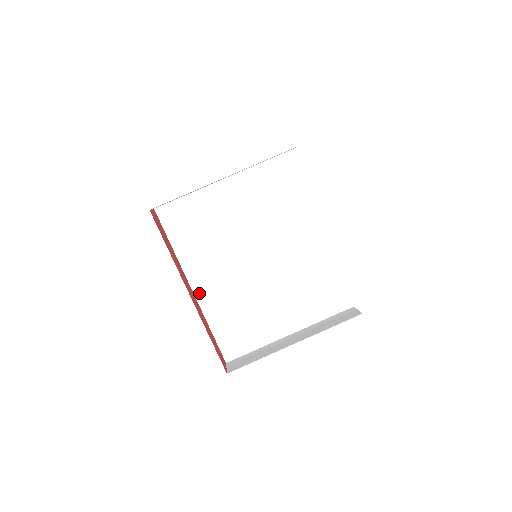
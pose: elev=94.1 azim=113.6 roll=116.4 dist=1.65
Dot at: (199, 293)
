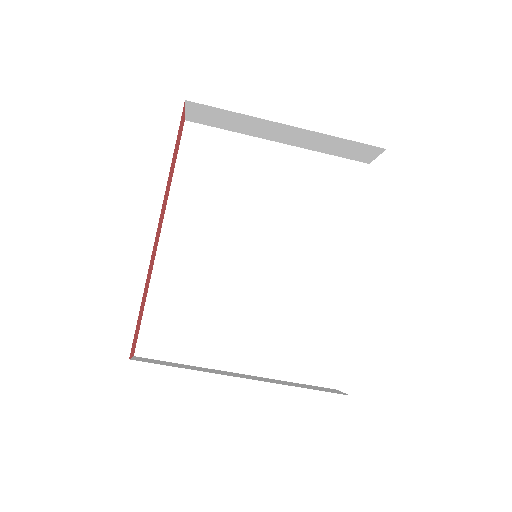
Dot at: (165, 244)
